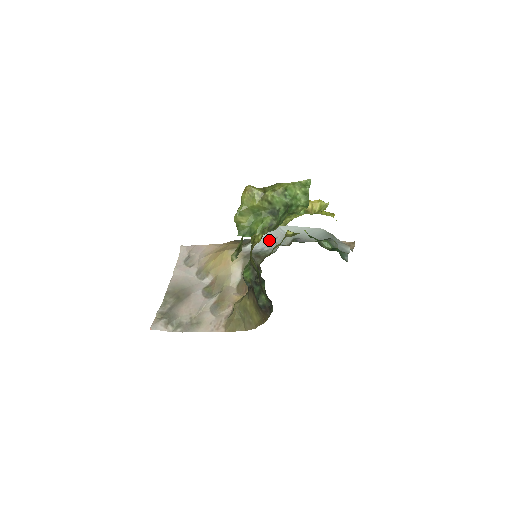
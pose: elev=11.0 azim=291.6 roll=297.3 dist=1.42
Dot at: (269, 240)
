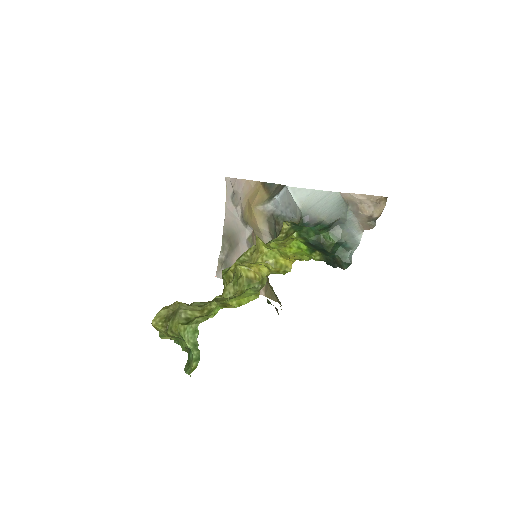
Dot at: (285, 204)
